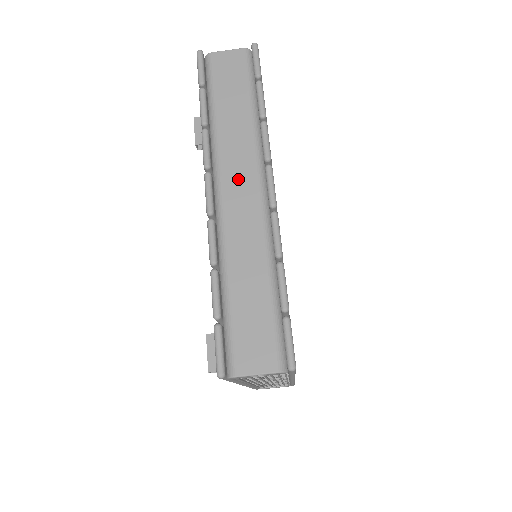
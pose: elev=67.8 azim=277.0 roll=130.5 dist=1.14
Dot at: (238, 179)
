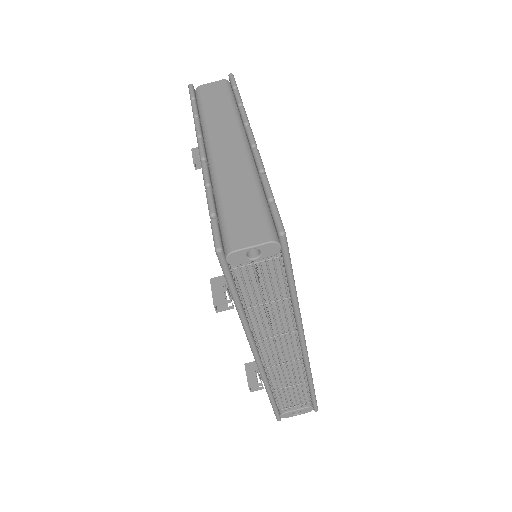
Dot at: (224, 140)
